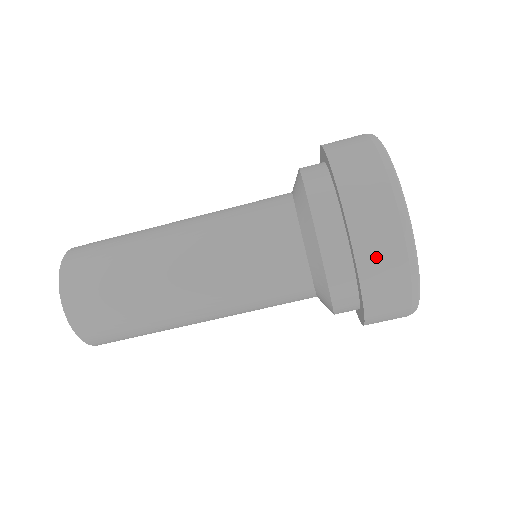
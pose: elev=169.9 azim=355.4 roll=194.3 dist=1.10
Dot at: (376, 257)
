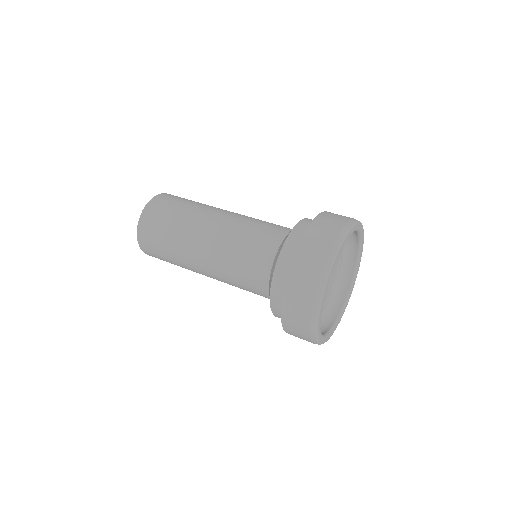
Dot at: (293, 311)
